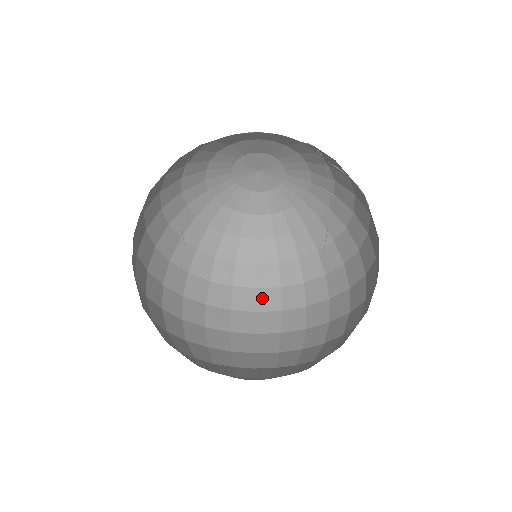
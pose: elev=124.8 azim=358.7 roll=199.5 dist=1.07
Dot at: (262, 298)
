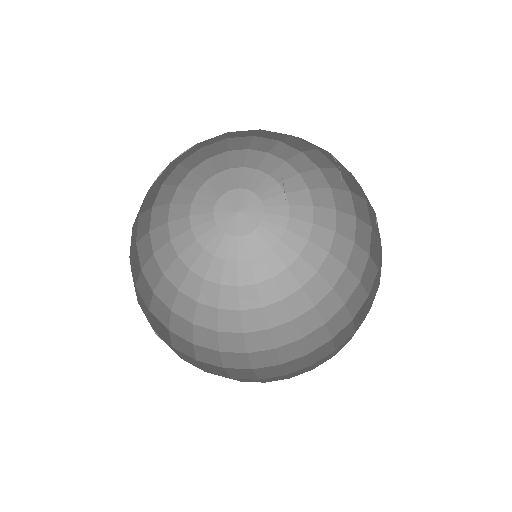
Dot at: (199, 334)
